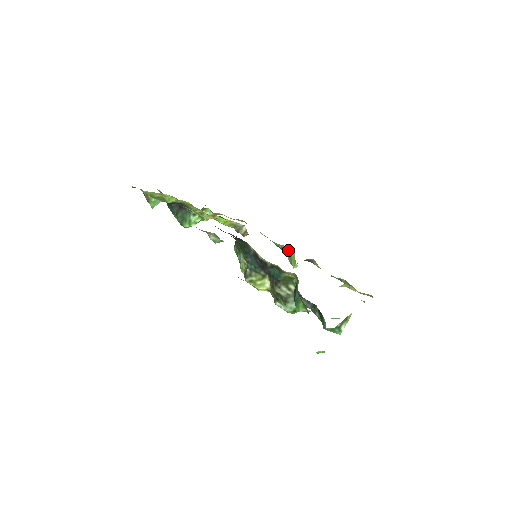
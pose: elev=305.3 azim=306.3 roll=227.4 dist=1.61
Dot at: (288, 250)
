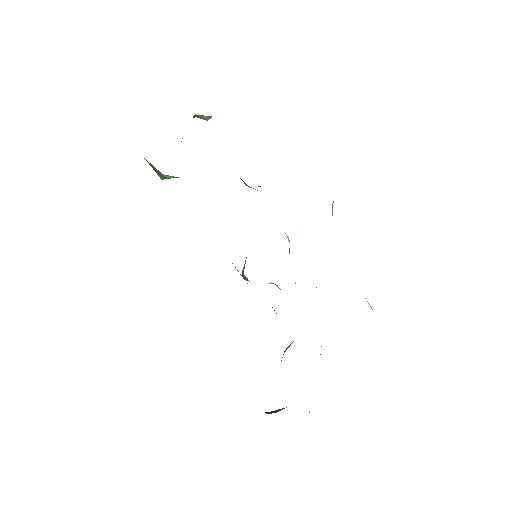
Dot at: occluded
